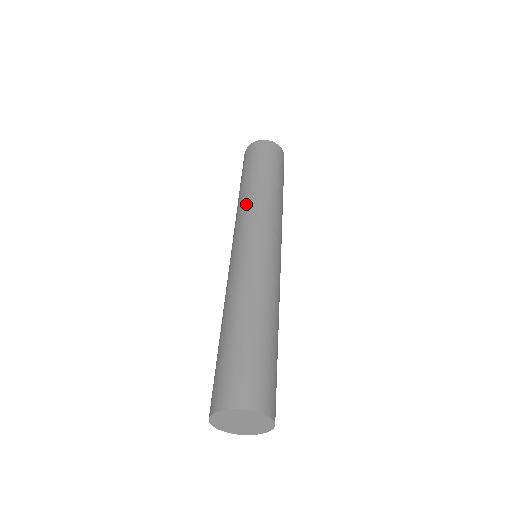
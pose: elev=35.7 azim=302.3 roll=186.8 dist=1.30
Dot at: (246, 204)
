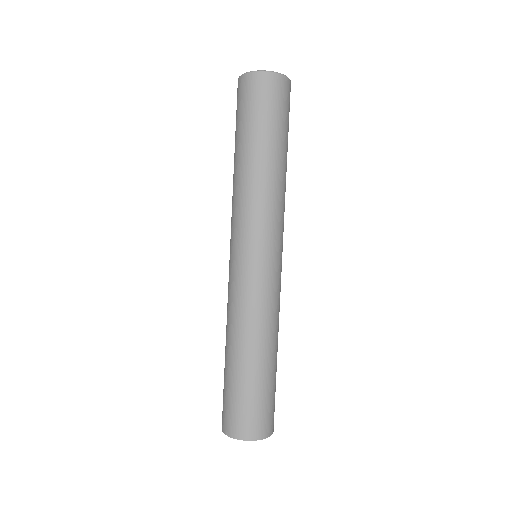
Dot at: (260, 198)
